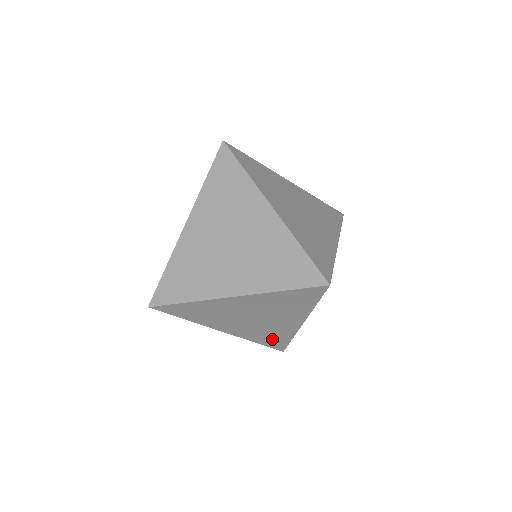
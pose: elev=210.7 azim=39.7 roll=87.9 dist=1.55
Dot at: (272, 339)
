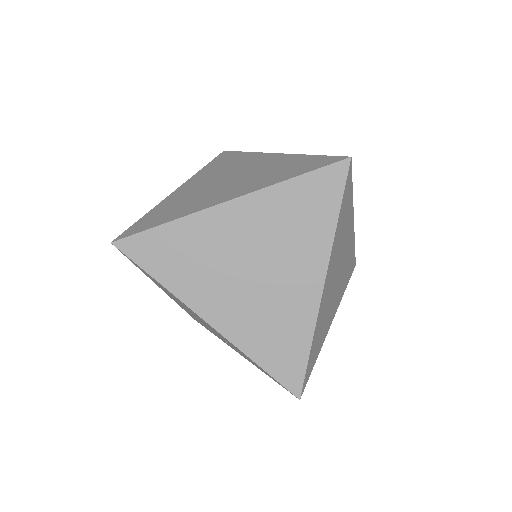
Dot at: occluded
